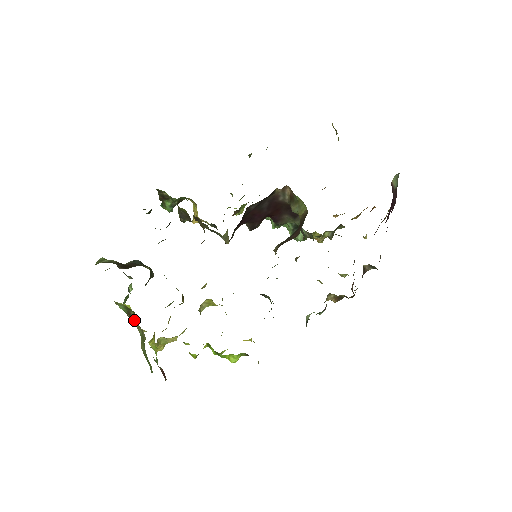
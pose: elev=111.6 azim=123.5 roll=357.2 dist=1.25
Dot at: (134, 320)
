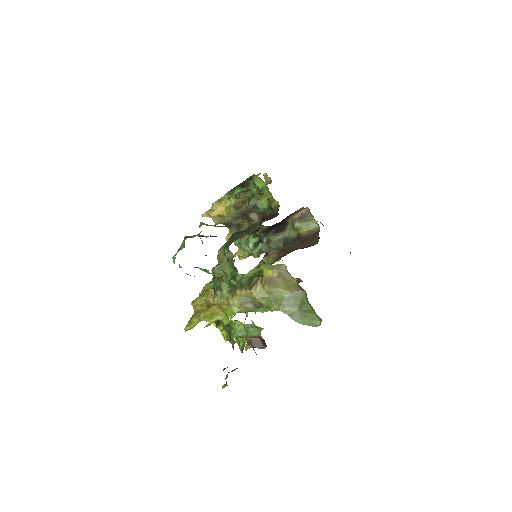
Dot at: (252, 287)
